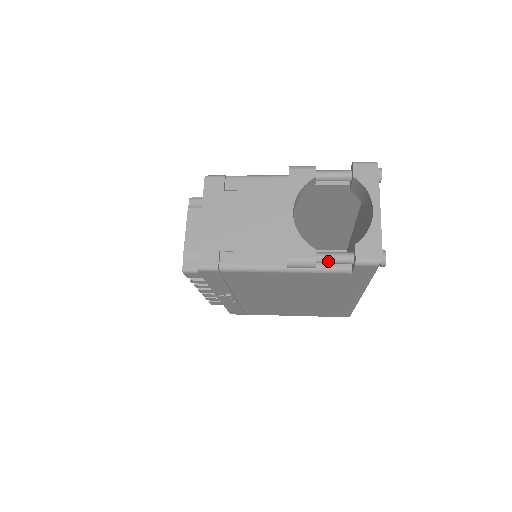
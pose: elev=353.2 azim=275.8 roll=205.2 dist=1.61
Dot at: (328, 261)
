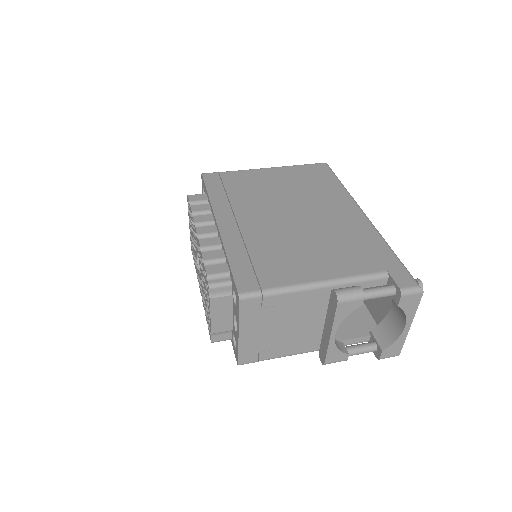
Dot at: occluded
